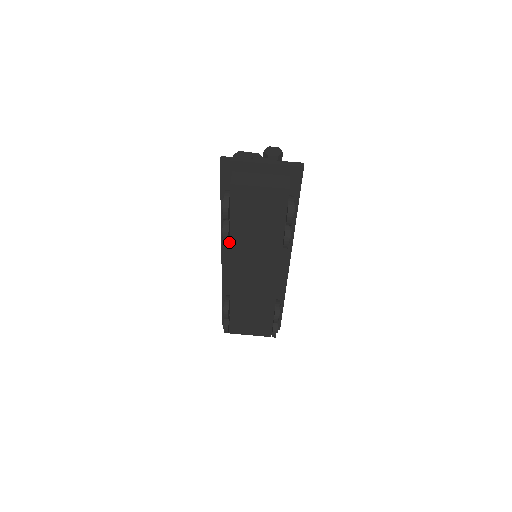
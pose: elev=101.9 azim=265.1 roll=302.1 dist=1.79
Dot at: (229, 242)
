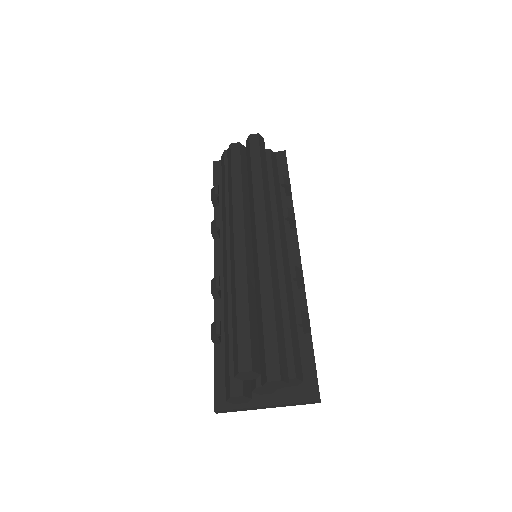
Dot at: occluded
